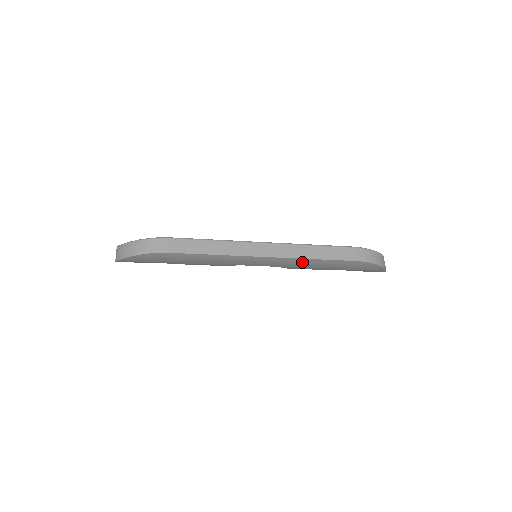
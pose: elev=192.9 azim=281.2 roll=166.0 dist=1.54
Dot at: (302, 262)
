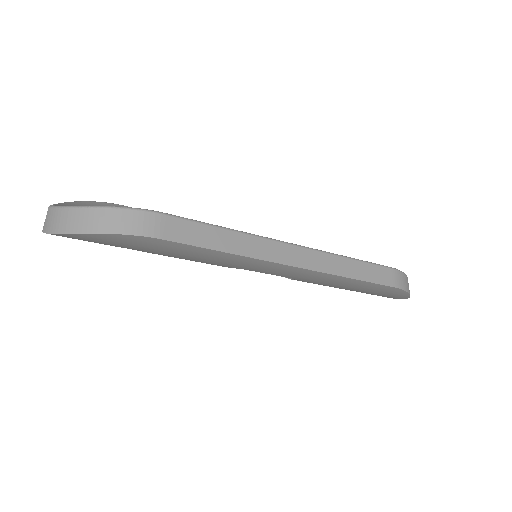
Dot at: (332, 279)
